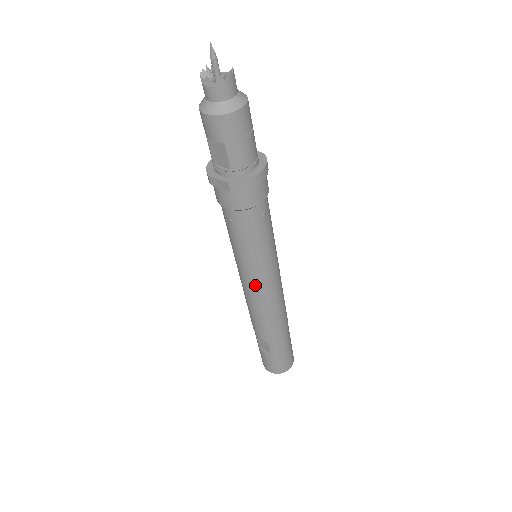
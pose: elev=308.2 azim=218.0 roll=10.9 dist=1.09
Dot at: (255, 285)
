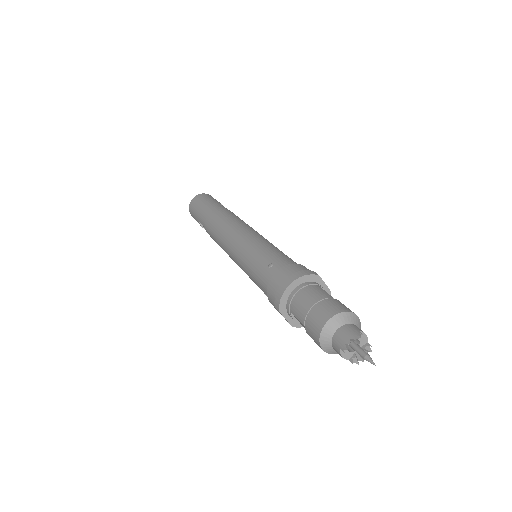
Dot at: occluded
